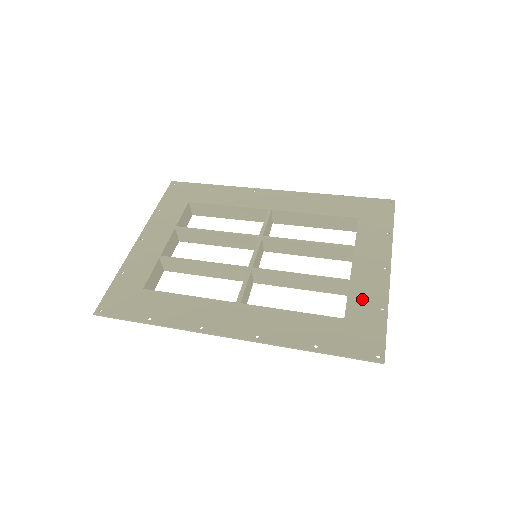
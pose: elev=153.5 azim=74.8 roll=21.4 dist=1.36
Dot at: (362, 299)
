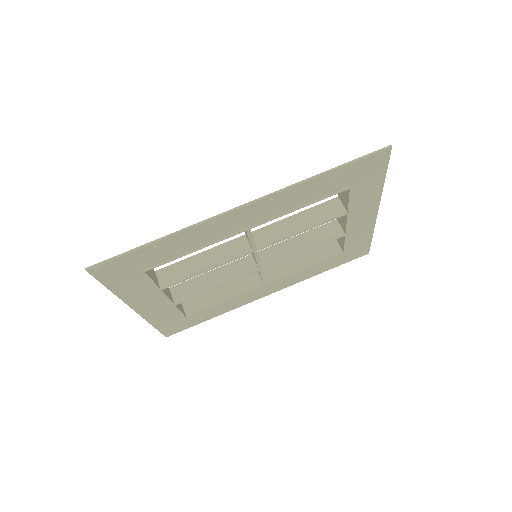
Dot at: (355, 238)
